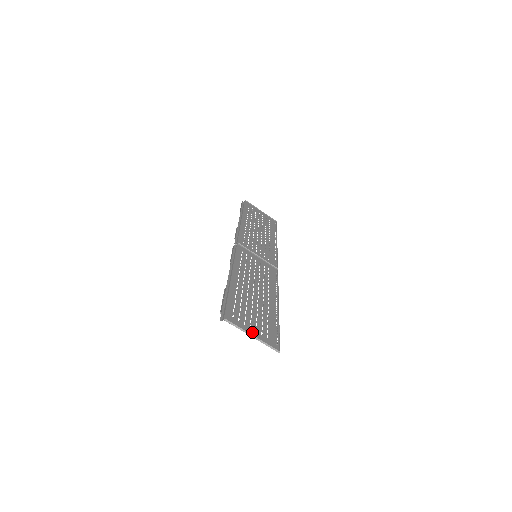
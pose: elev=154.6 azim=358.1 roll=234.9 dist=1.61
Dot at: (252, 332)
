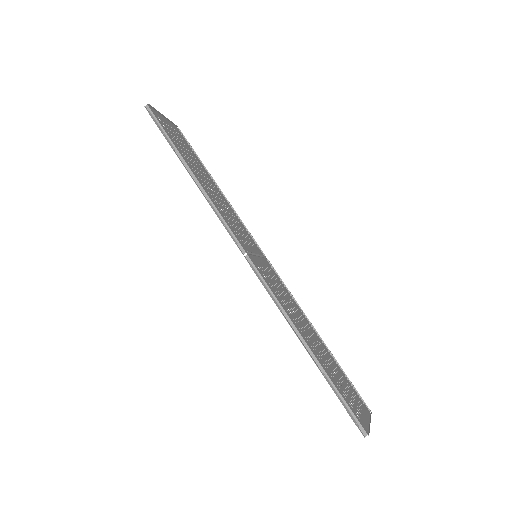
Dot at: (365, 416)
